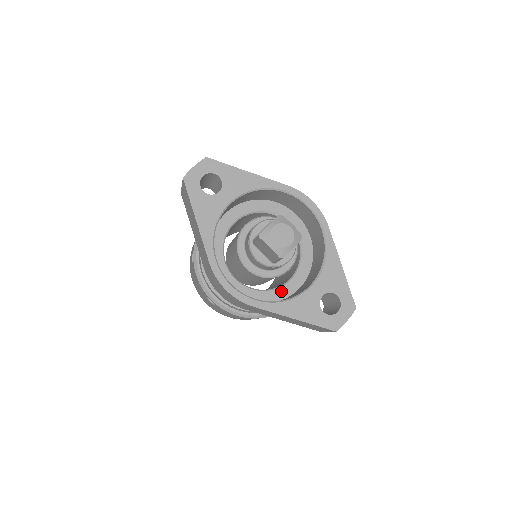
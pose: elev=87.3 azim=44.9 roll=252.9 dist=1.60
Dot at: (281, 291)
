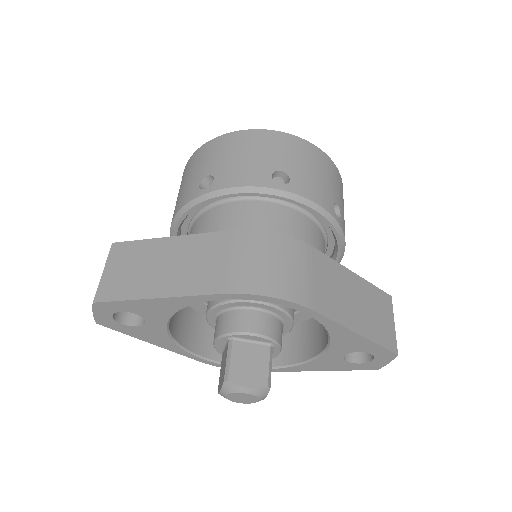
Dot at: (301, 315)
